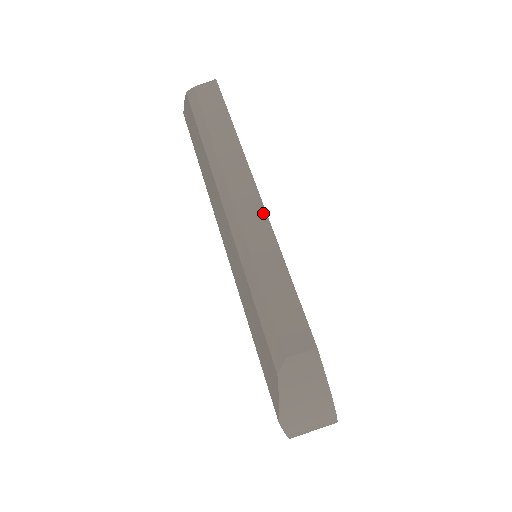
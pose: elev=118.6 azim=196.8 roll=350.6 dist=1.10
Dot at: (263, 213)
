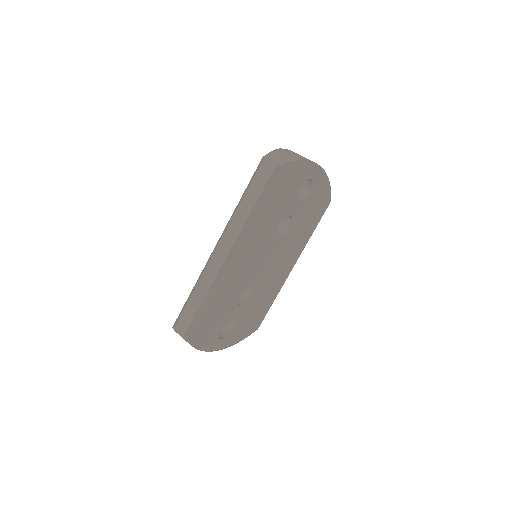
Dot at: (219, 268)
